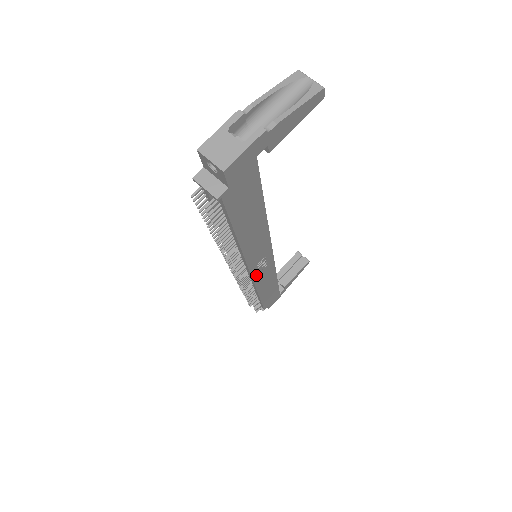
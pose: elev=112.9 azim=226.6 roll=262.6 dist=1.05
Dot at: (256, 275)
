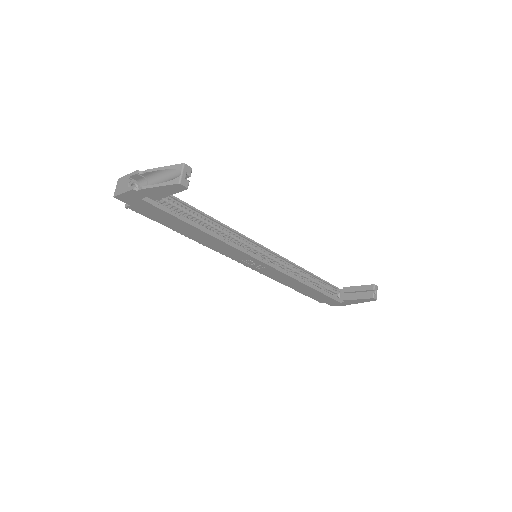
Dot at: (255, 268)
